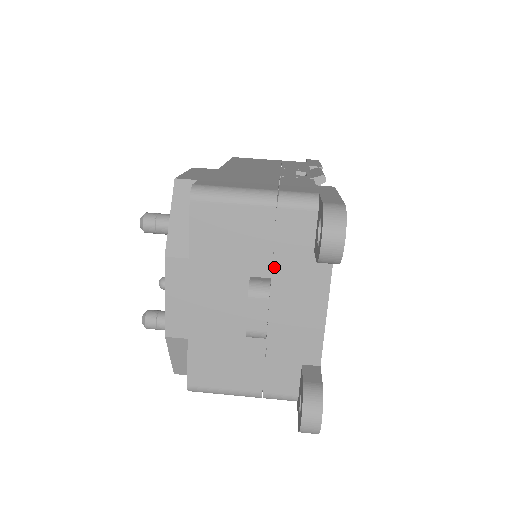
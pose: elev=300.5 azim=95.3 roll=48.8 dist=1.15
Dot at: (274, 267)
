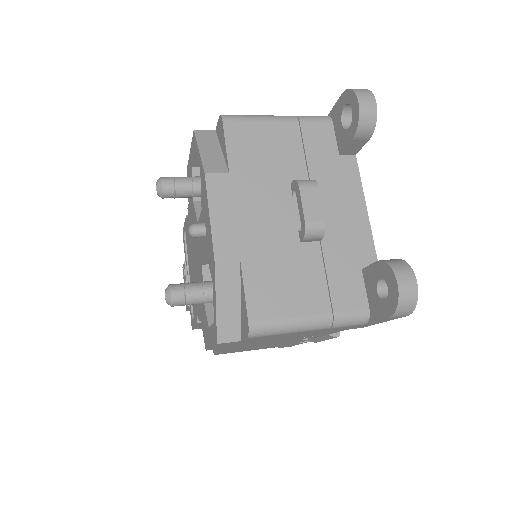
Dot at: (310, 173)
